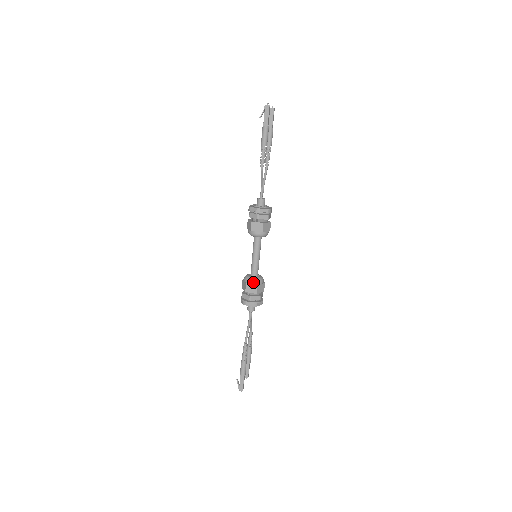
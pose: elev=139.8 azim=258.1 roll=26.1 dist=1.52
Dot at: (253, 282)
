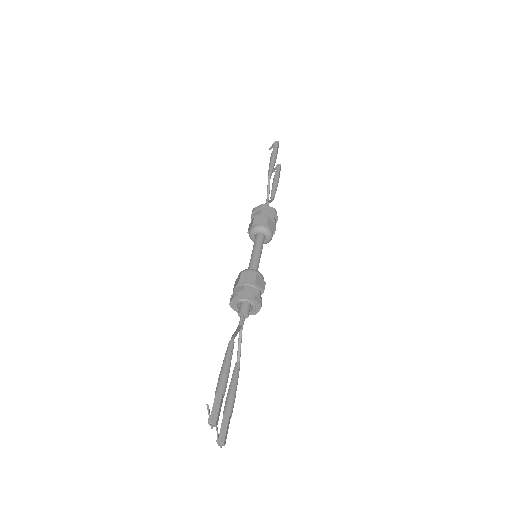
Dot at: (251, 270)
